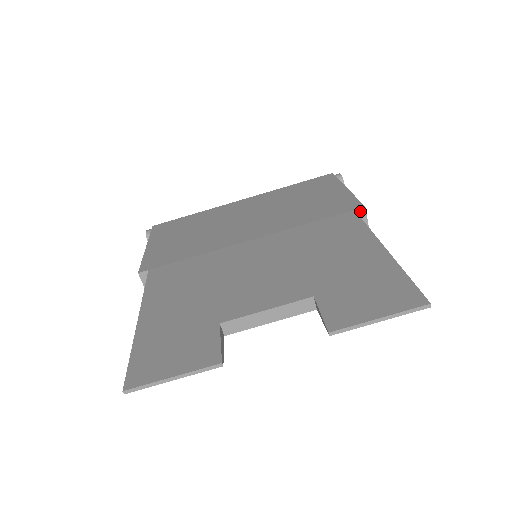
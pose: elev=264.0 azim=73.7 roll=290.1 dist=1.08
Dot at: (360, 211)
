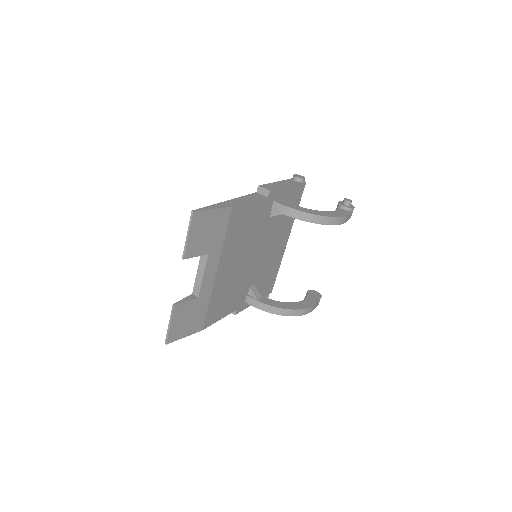
Dot at: (259, 190)
